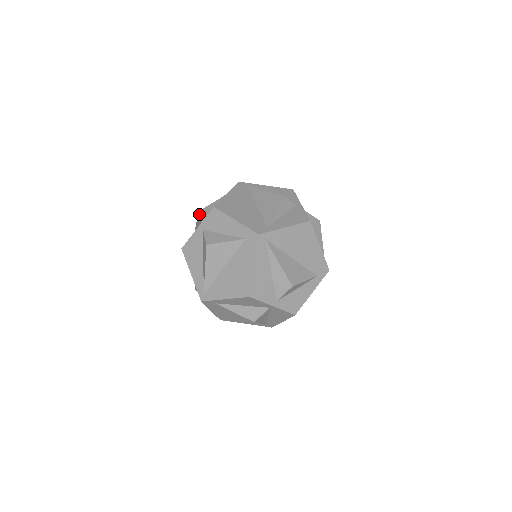
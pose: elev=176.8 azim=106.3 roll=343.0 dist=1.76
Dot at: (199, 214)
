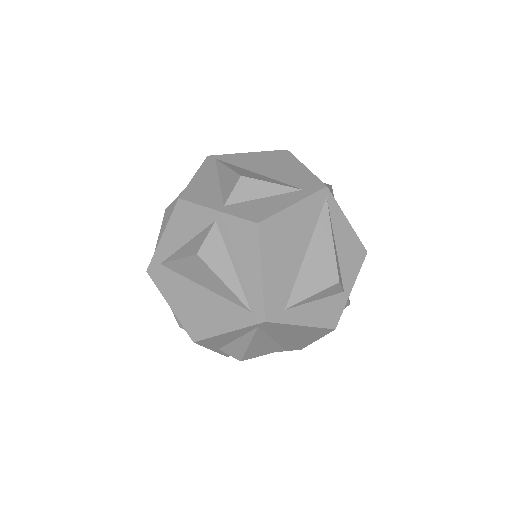
Dot at: occluded
